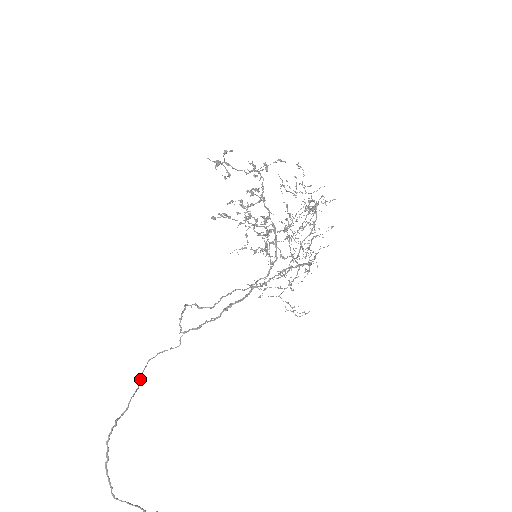
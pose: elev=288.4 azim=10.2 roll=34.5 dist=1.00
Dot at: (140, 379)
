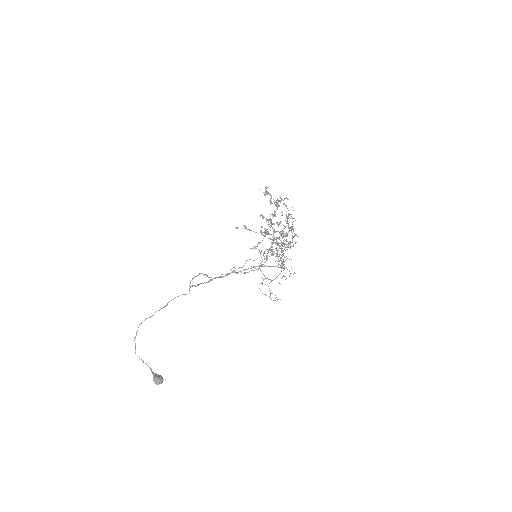
Dot at: occluded
